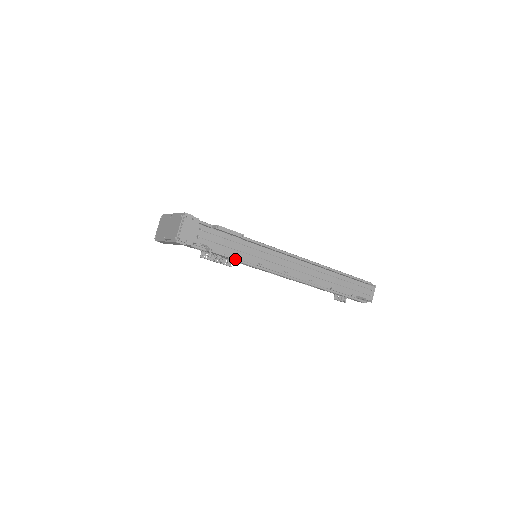
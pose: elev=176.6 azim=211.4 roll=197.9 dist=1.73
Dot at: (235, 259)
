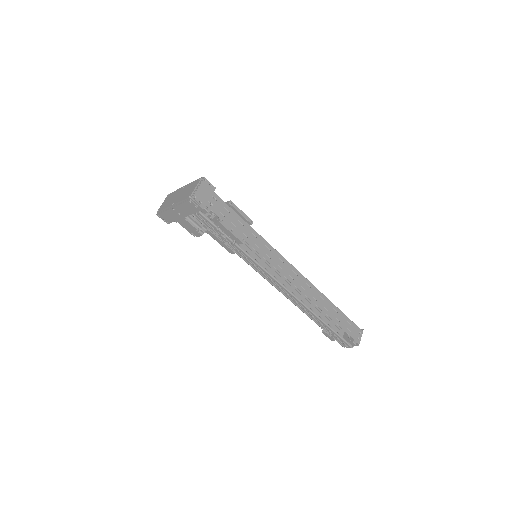
Dot at: (241, 241)
